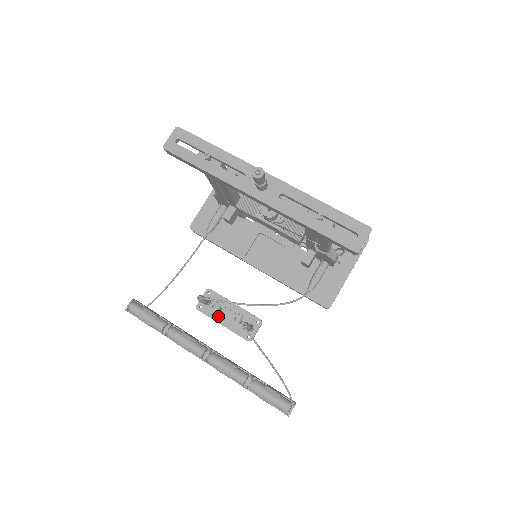
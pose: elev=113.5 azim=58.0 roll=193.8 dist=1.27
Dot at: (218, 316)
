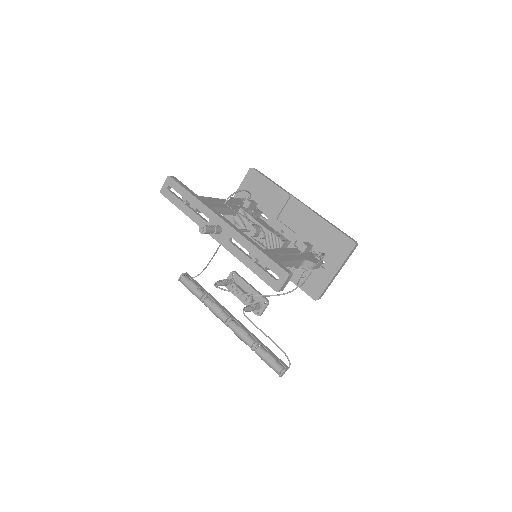
Dot at: occluded
